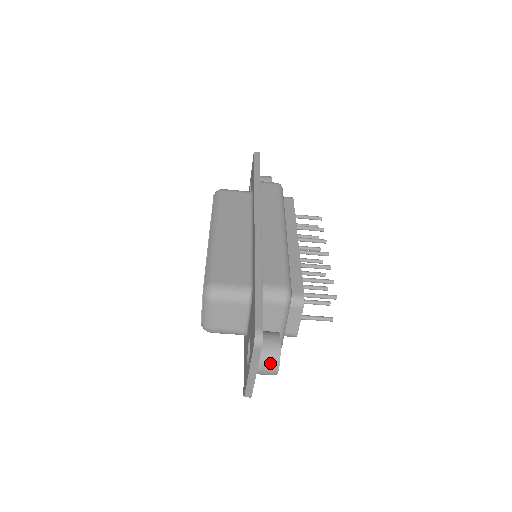
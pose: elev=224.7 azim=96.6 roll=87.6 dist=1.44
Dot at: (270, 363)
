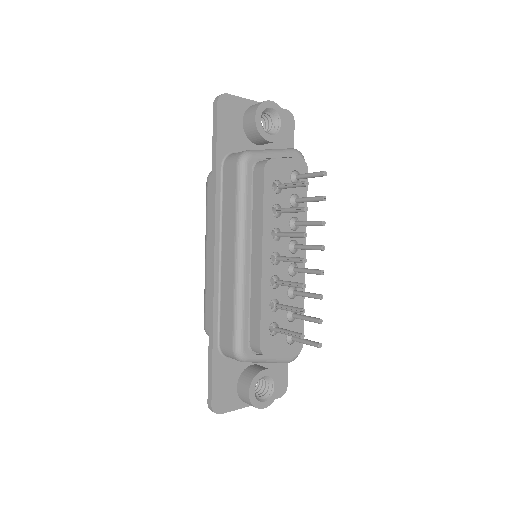
Dot at: (251, 405)
